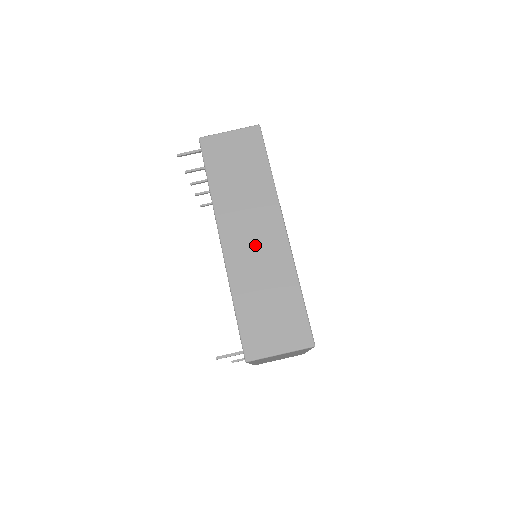
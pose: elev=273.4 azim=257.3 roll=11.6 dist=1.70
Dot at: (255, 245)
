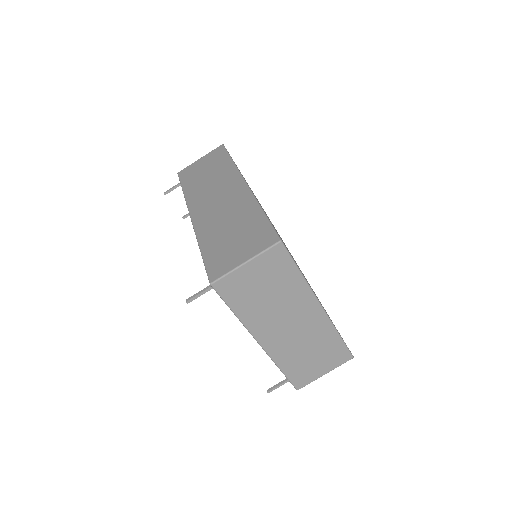
Dot at: (219, 204)
